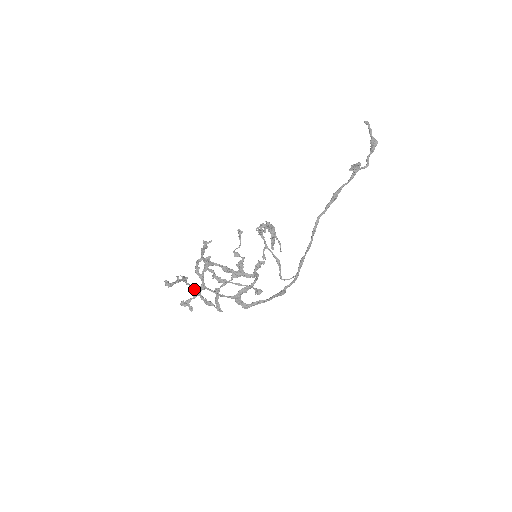
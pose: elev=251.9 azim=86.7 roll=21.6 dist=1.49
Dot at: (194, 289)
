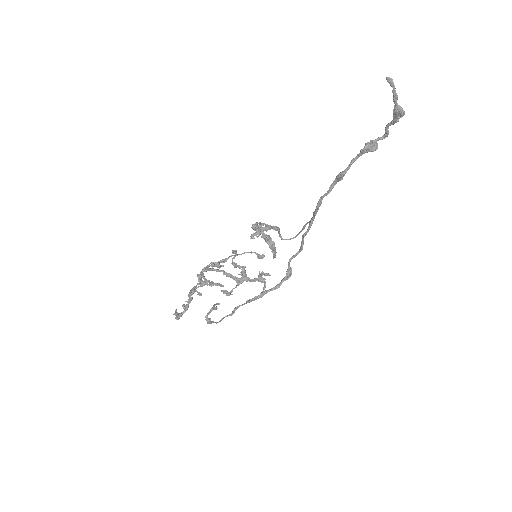
Dot at: (198, 287)
